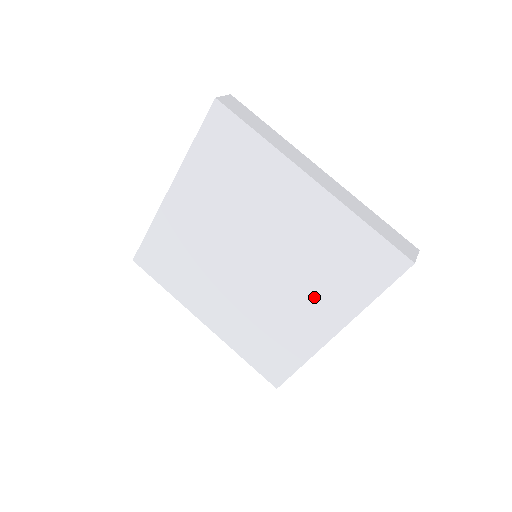
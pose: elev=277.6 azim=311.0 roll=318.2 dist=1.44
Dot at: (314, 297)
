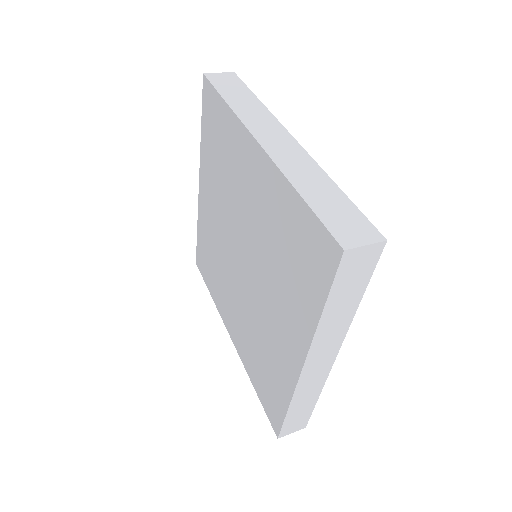
Dot at: (241, 327)
